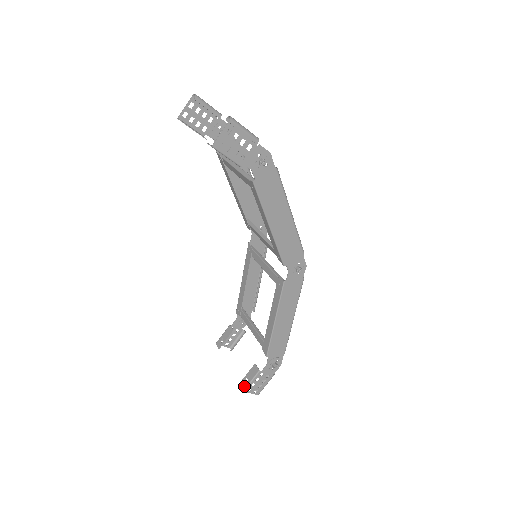
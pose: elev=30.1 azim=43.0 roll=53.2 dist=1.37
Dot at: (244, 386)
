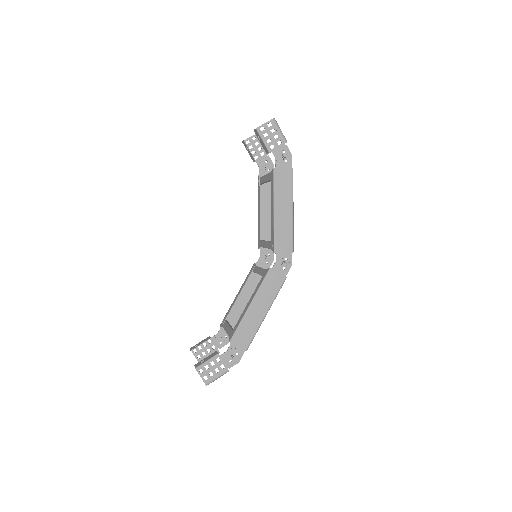
Dot at: (198, 365)
